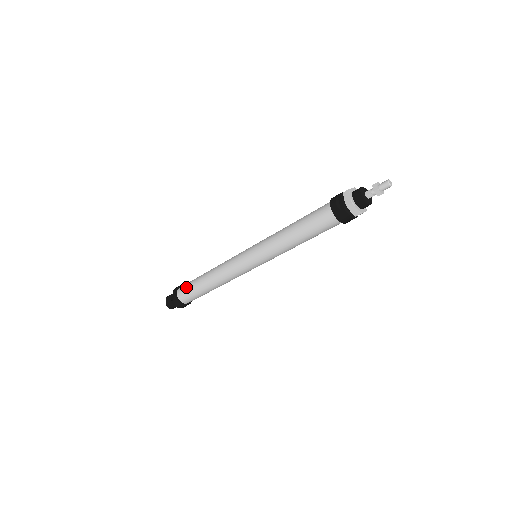
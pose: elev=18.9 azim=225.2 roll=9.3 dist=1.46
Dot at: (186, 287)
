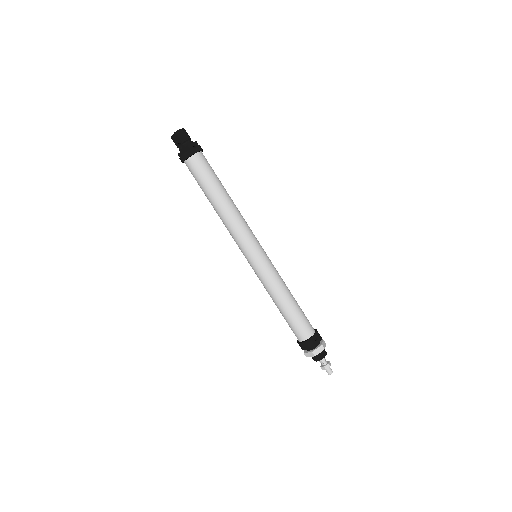
Dot at: (196, 176)
